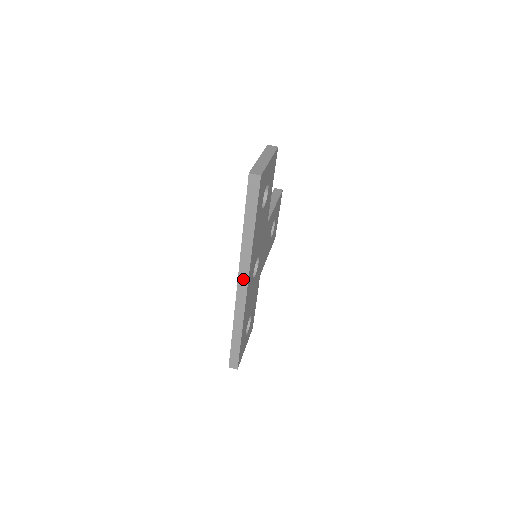
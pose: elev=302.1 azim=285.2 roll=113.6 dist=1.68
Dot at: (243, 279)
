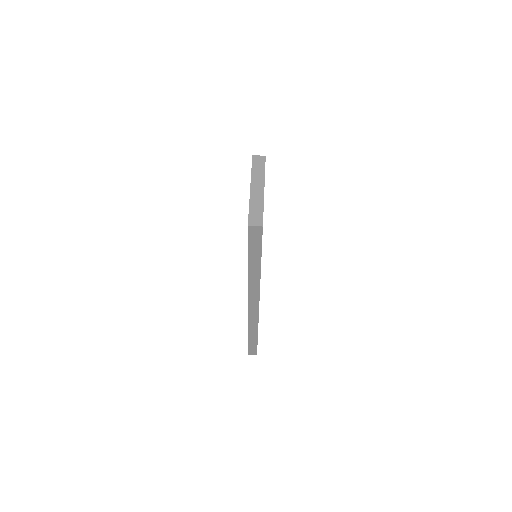
Dot at: (253, 301)
